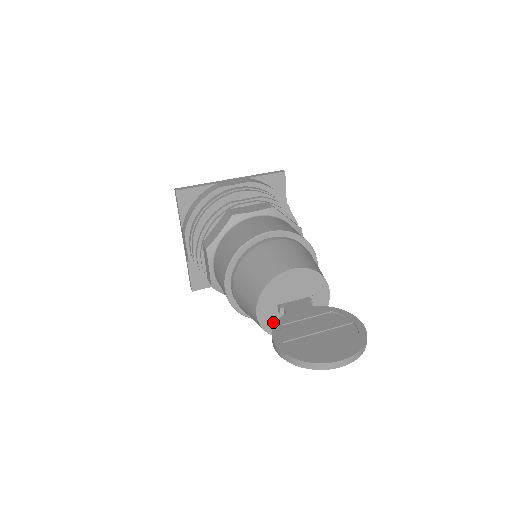
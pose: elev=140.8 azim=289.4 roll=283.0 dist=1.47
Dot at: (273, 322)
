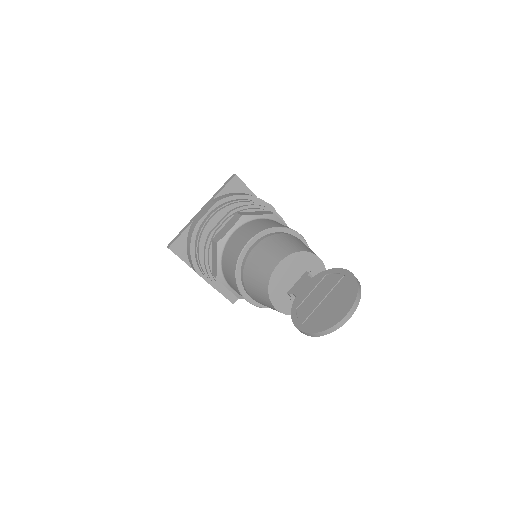
Dot at: occluded
